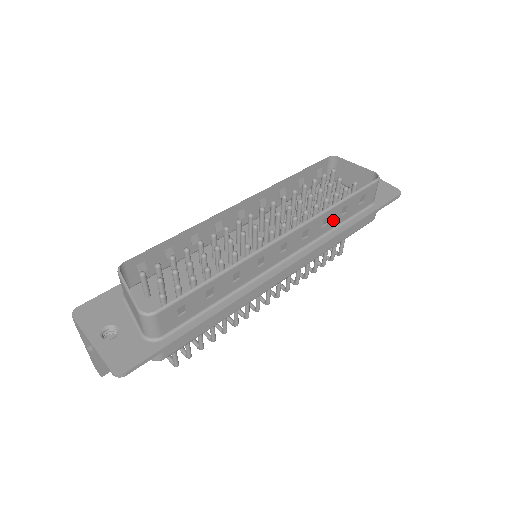
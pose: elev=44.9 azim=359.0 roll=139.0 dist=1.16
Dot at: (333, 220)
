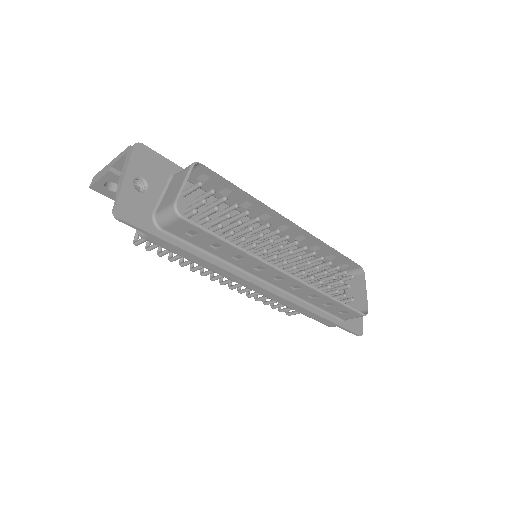
Dot at: (317, 300)
